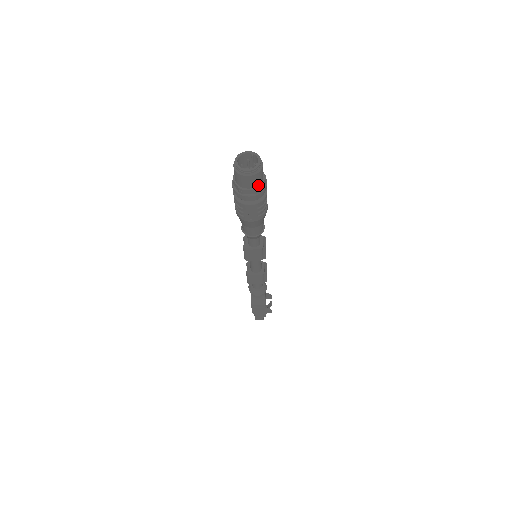
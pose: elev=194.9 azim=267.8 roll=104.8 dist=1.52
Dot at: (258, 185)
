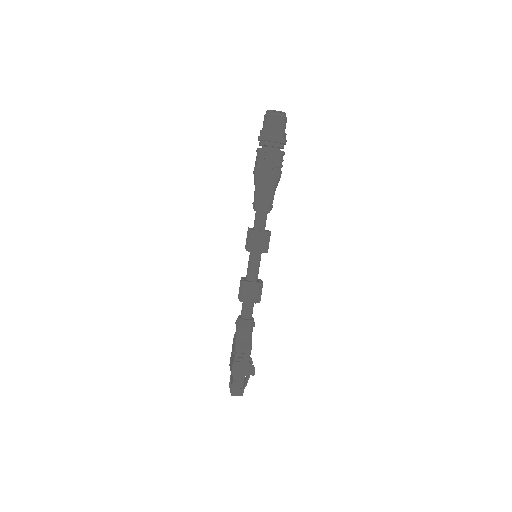
Dot at: (282, 132)
